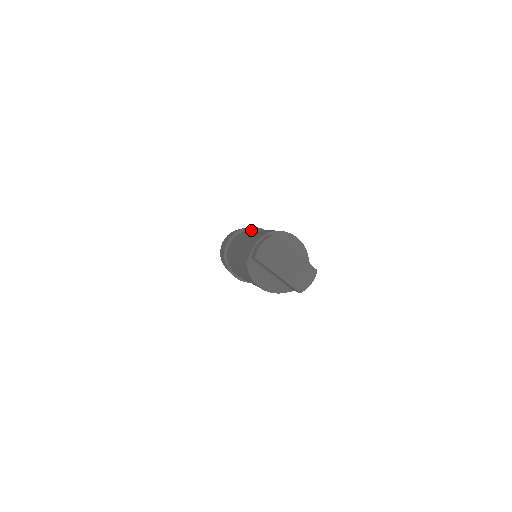
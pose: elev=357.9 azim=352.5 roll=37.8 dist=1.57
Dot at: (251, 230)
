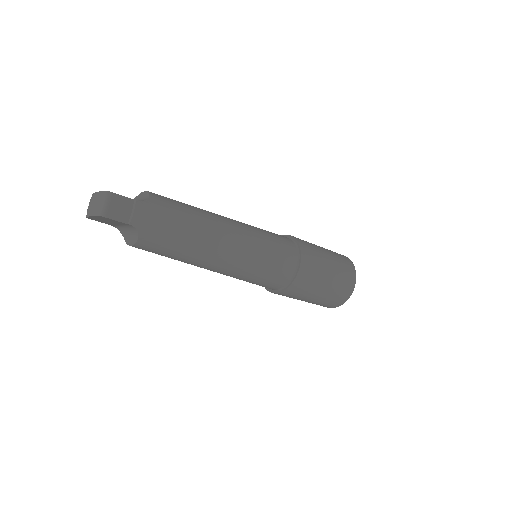
Dot at: occluded
